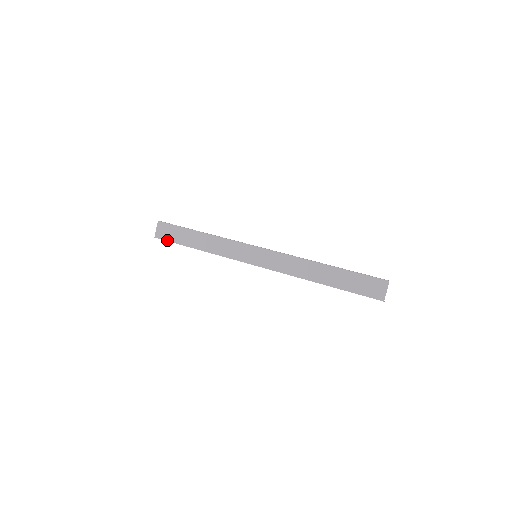
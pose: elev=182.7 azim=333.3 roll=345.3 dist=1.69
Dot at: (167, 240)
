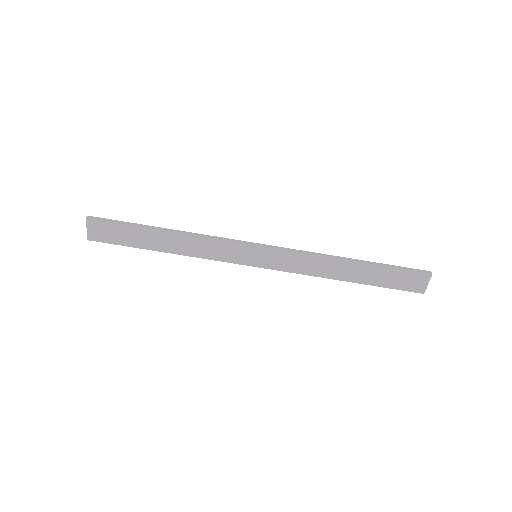
Dot at: (111, 243)
